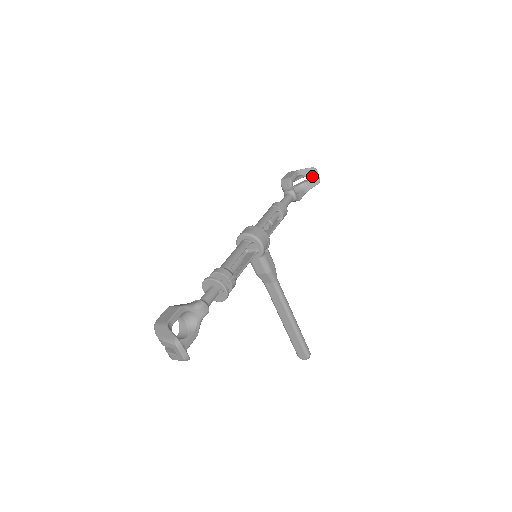
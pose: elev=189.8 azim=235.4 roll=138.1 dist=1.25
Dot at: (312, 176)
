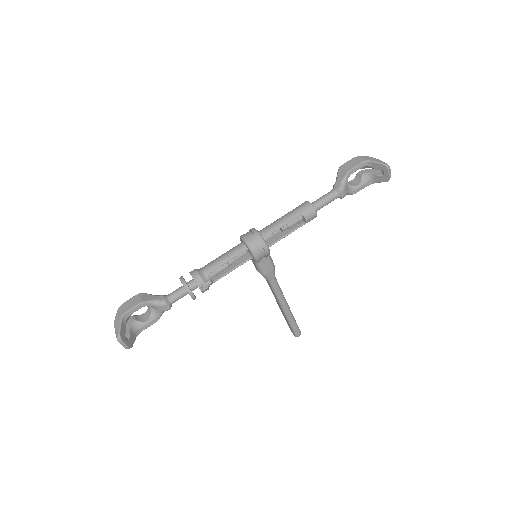
Dot at: (382, 171)
